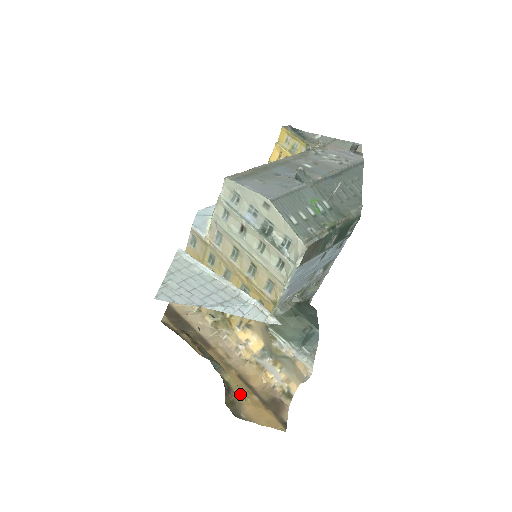
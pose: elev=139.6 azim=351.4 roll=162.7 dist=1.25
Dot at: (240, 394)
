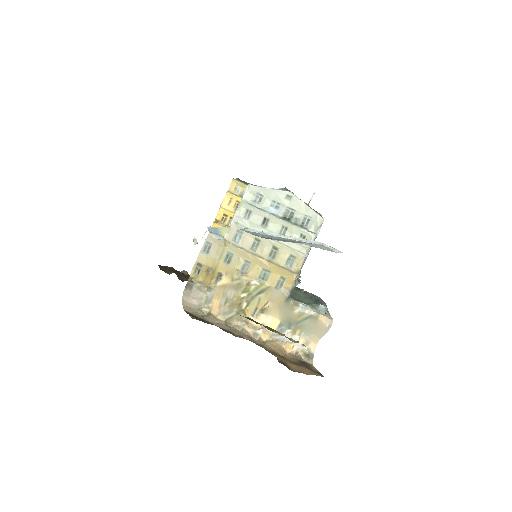
Dot at: (296, 342)
